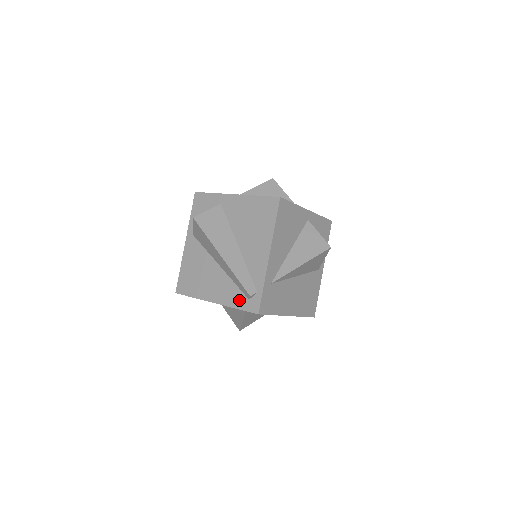
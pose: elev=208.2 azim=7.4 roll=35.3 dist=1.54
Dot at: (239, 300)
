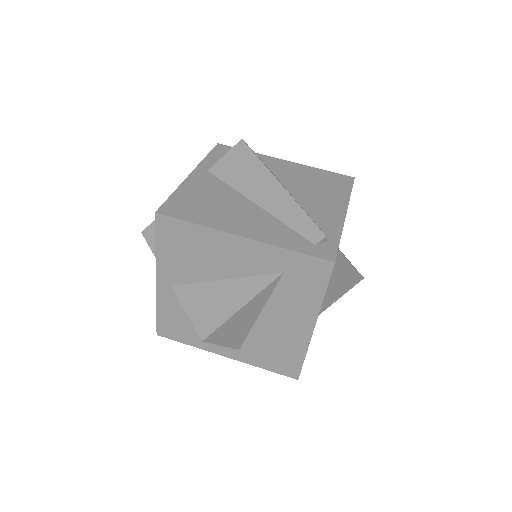
Dot at: (296, 242)
